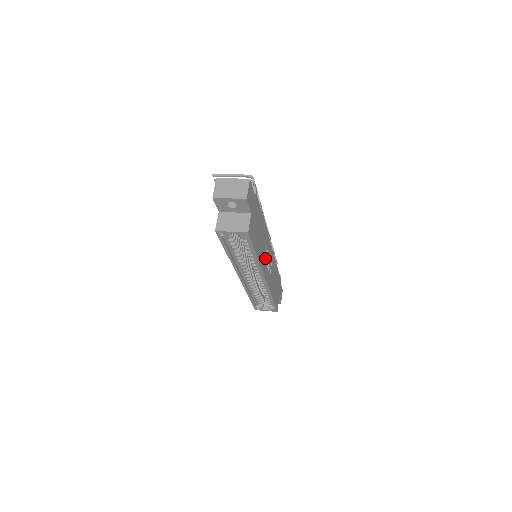
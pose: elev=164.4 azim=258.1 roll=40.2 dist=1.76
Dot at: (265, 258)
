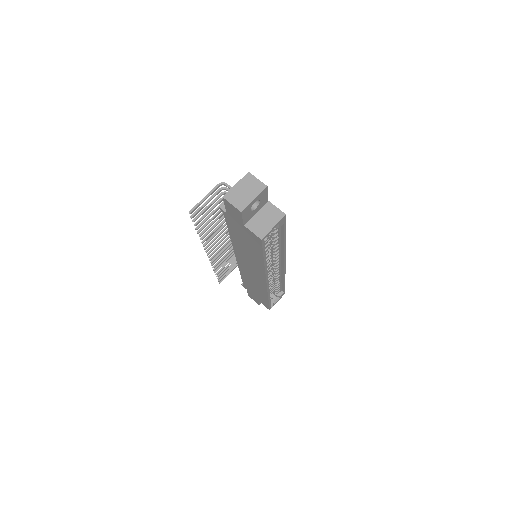
Dot at: occluded
